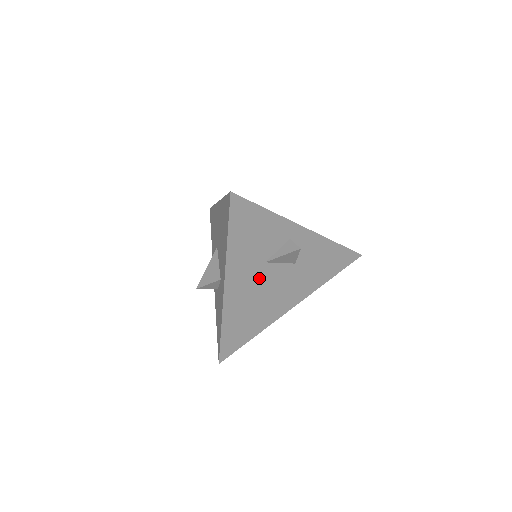
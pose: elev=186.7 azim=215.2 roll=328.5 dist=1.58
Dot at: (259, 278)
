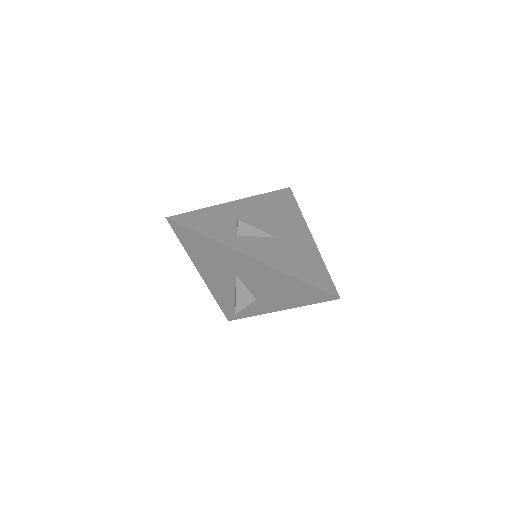
Dot at: occluded
